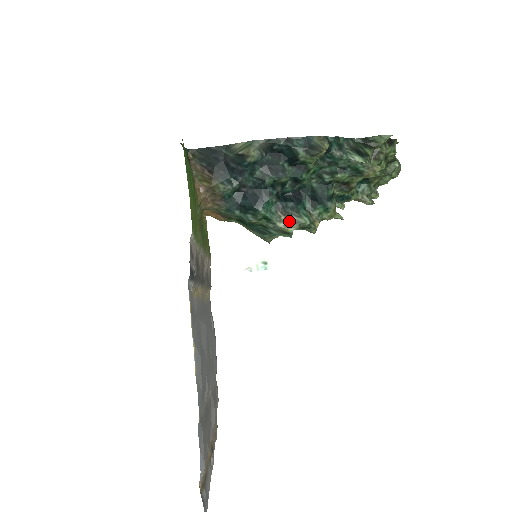
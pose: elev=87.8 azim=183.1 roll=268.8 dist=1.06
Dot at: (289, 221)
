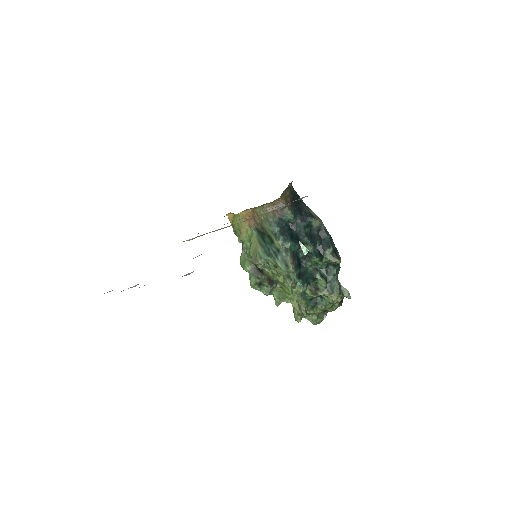
Dot at: (292, 264)
